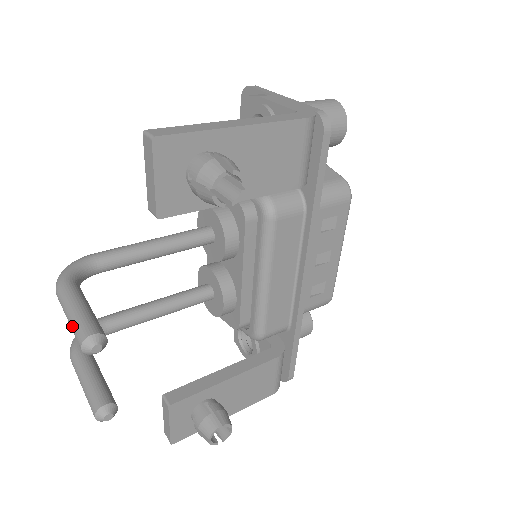
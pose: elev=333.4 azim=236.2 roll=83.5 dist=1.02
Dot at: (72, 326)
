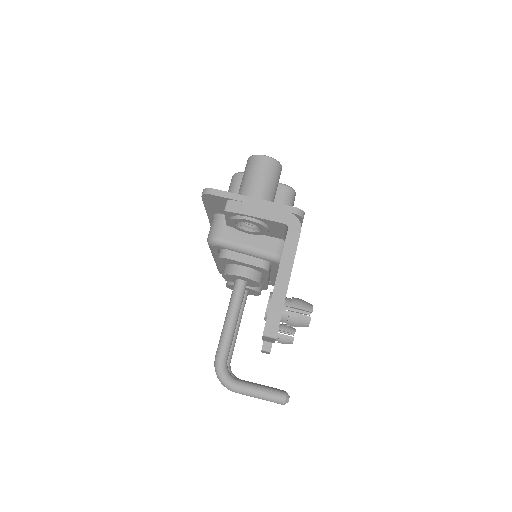
Dot at: occluded
